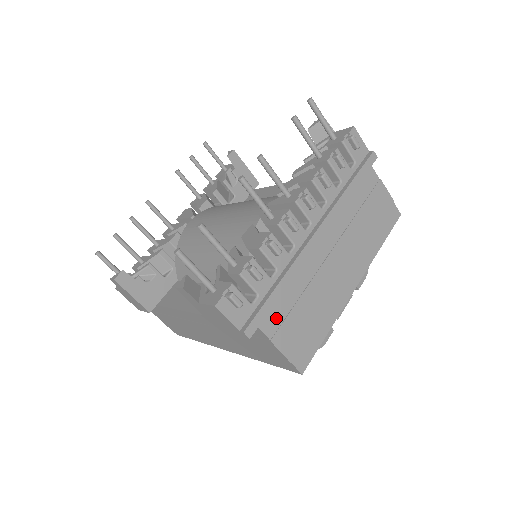
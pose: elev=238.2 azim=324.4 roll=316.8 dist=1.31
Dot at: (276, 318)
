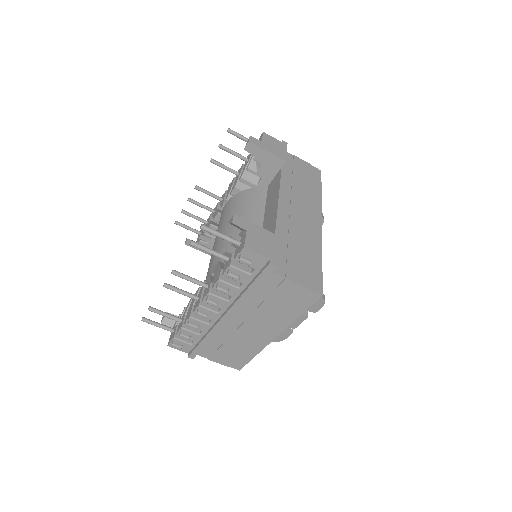
Dot at: (208, 352)
